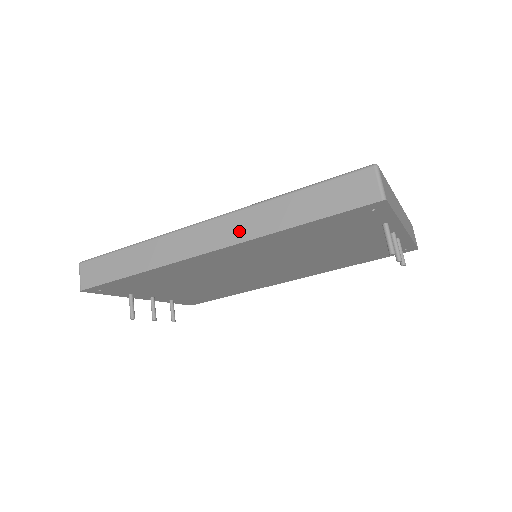
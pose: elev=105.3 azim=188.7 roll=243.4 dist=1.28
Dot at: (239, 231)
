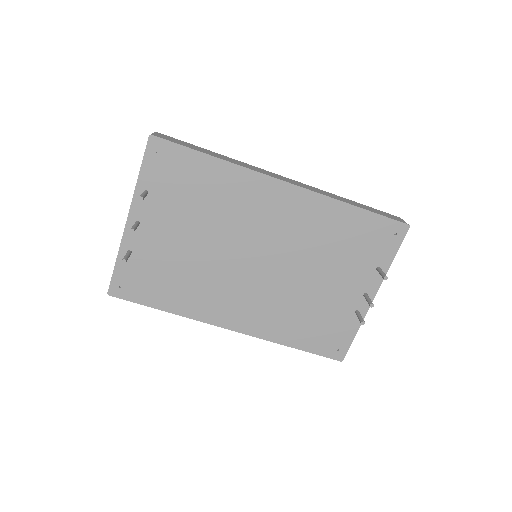
Dot at: (313, 189)
